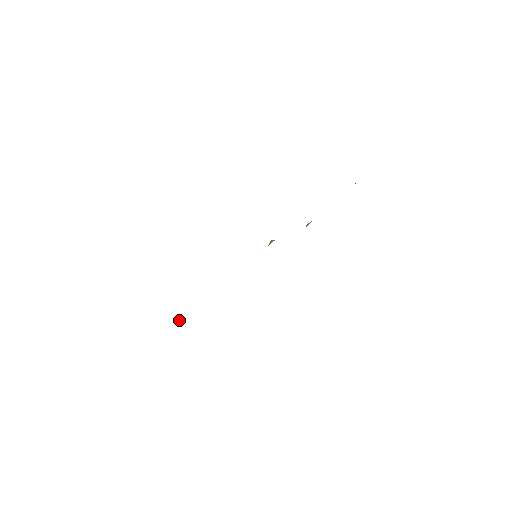
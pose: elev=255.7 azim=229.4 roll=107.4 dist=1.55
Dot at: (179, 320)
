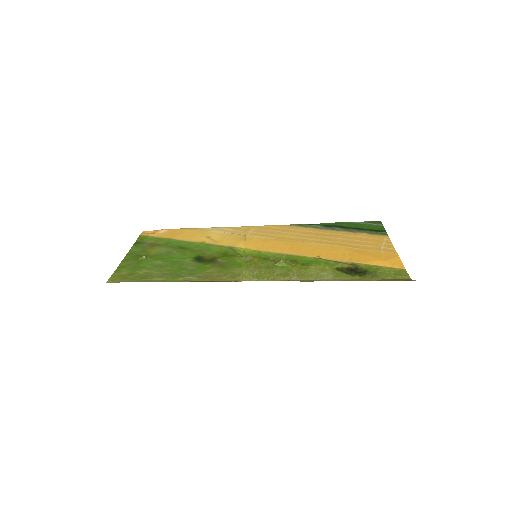
Dot at: (140, 258)
